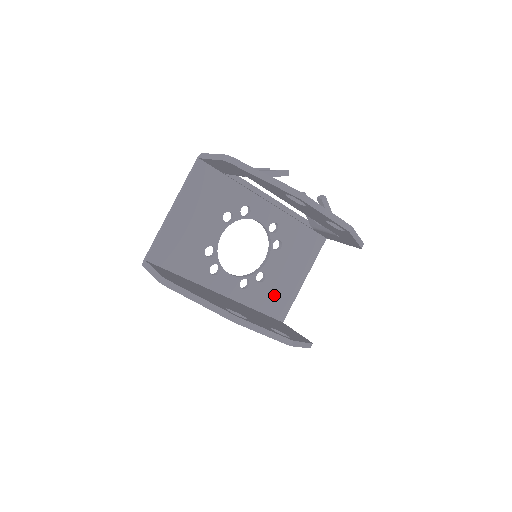
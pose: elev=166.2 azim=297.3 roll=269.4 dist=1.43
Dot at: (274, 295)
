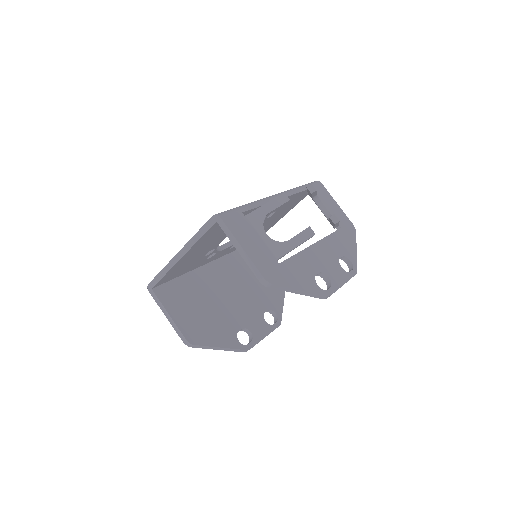
Dot at: occluded
